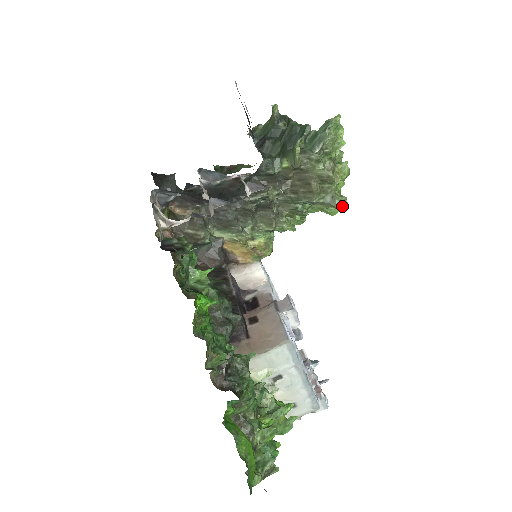
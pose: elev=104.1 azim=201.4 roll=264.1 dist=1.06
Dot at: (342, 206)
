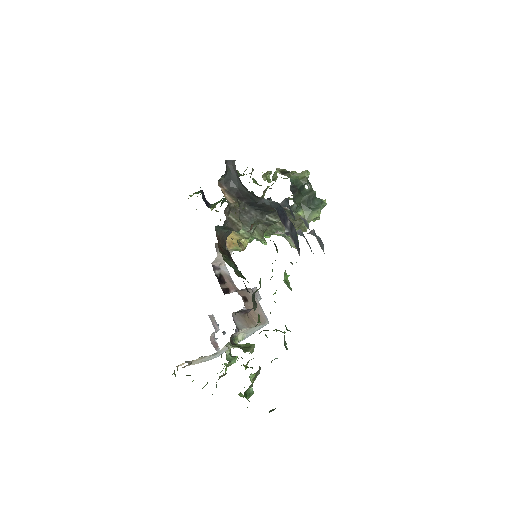
Dot at: occluded
